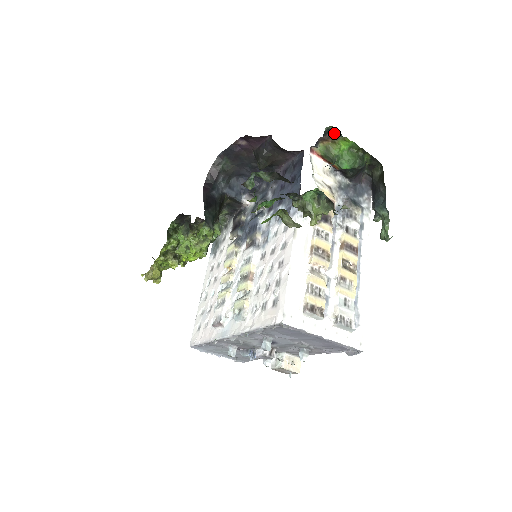
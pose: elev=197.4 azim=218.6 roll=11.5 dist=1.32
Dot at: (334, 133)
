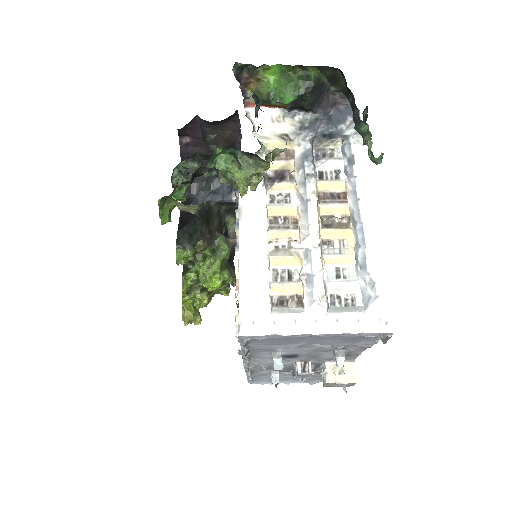
Dot at: (249, 69)
